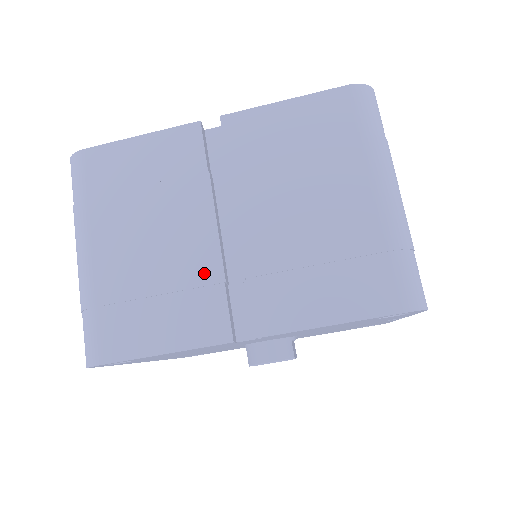
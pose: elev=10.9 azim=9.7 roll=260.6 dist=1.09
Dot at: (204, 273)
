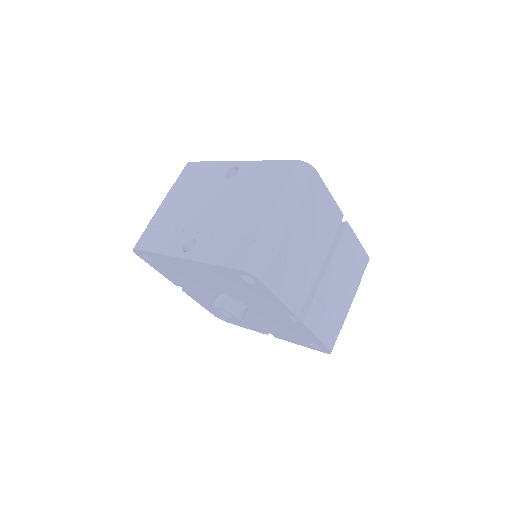
Dot at: (309, 280)
